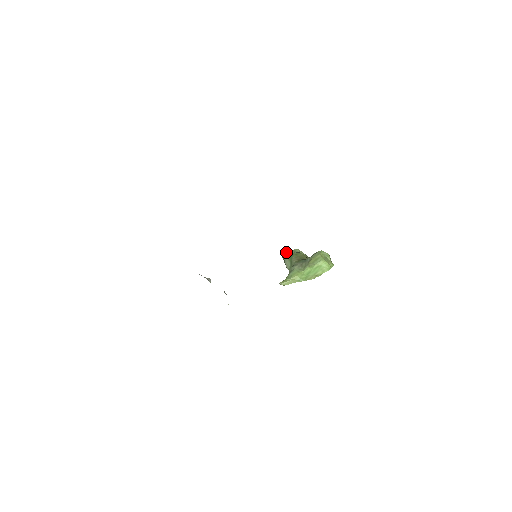
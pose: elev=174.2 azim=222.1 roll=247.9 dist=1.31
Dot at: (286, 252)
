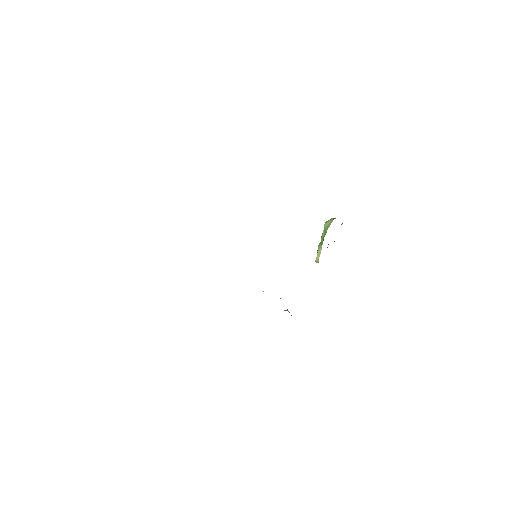
Dot at: occluded
